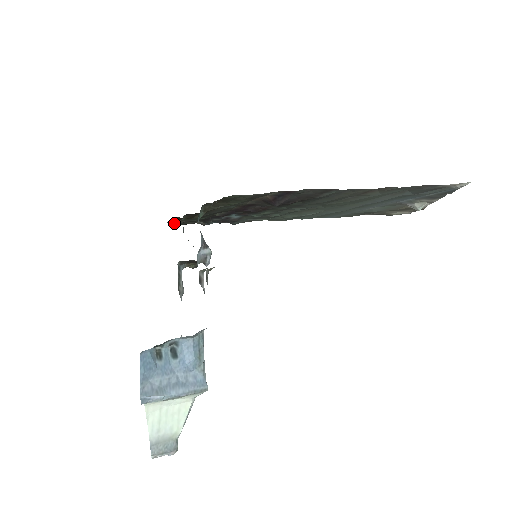
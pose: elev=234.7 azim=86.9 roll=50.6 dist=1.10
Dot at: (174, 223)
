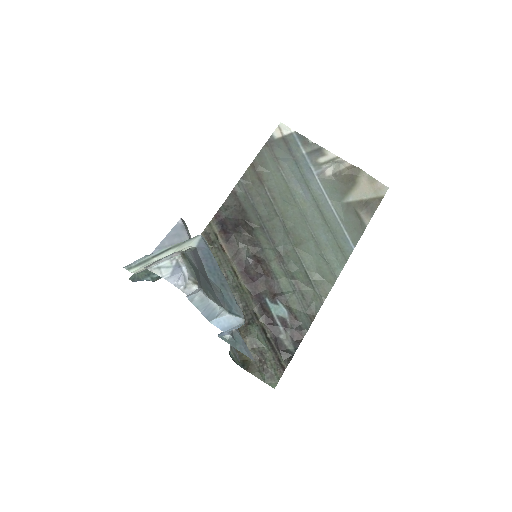
Dot at: (256, 373)
